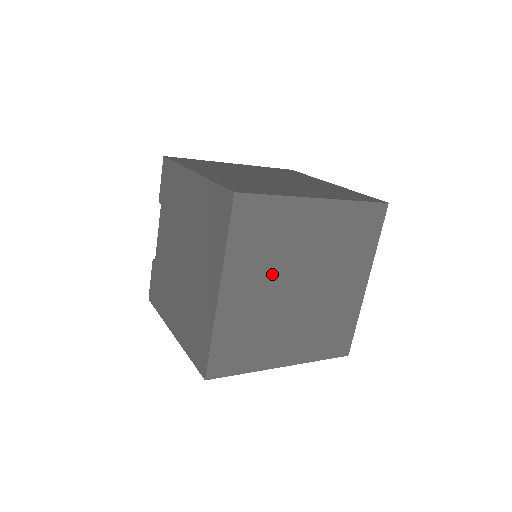
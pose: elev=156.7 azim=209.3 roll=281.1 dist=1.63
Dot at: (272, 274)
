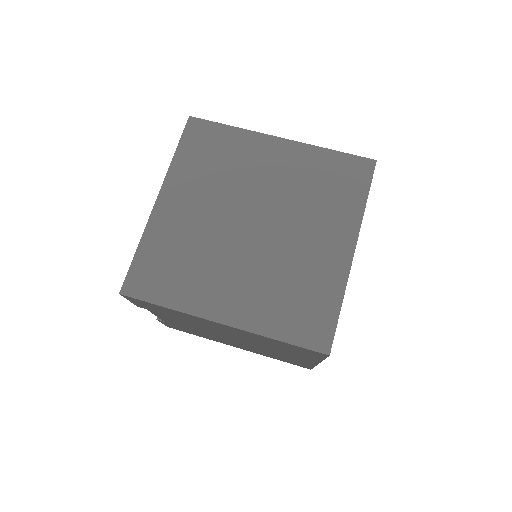
Dot at: occluded
